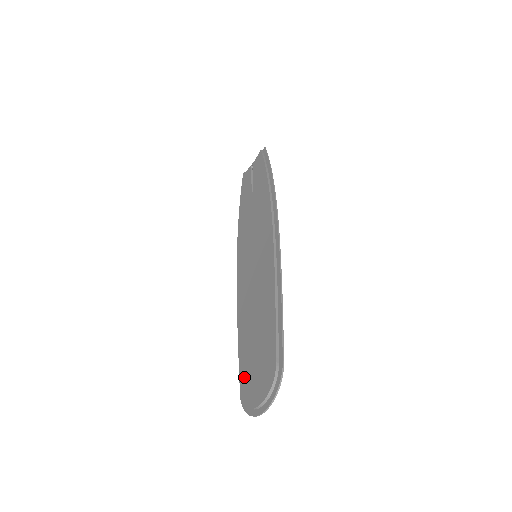
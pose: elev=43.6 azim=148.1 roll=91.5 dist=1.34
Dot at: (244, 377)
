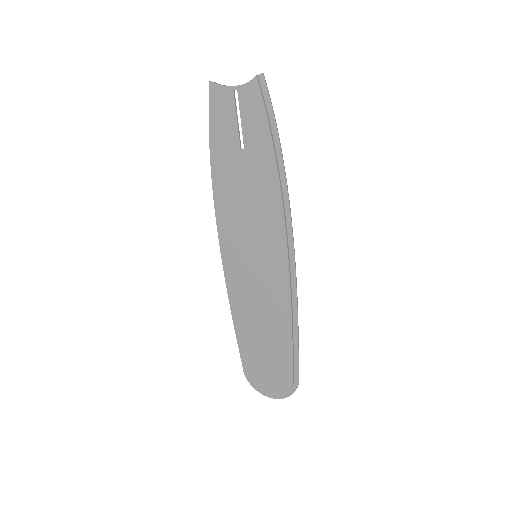
Dot at: (251, 366)
